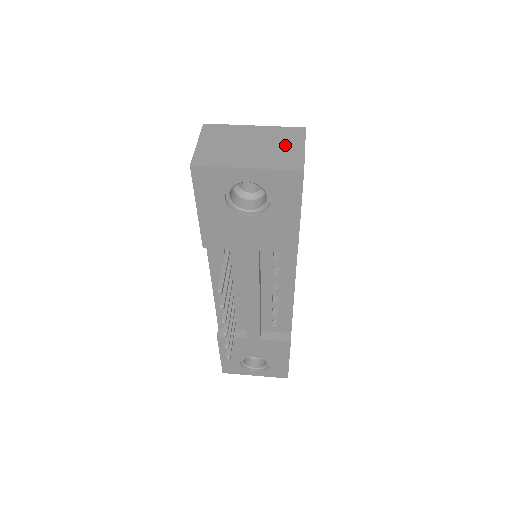
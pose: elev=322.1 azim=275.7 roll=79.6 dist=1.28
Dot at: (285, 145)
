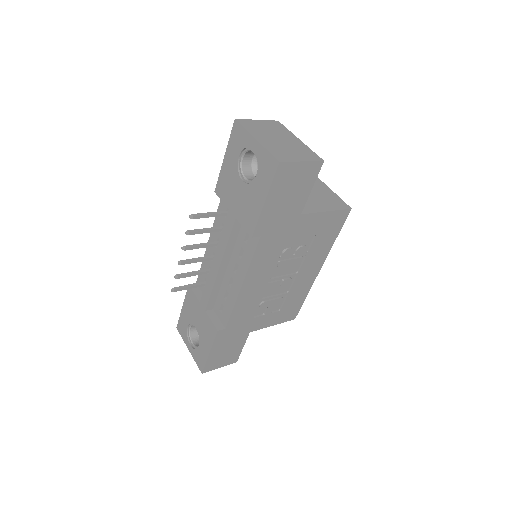
Dot at: (295, 153)
